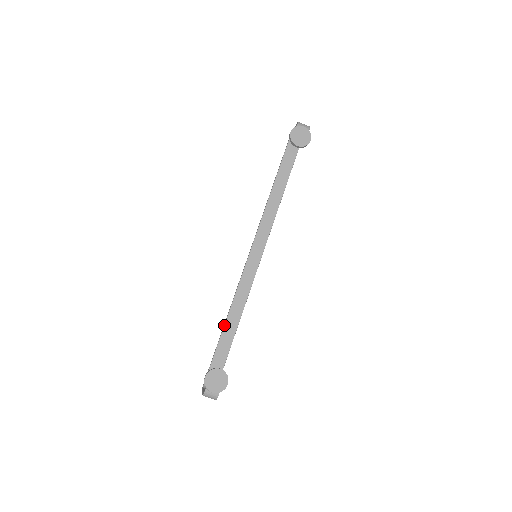
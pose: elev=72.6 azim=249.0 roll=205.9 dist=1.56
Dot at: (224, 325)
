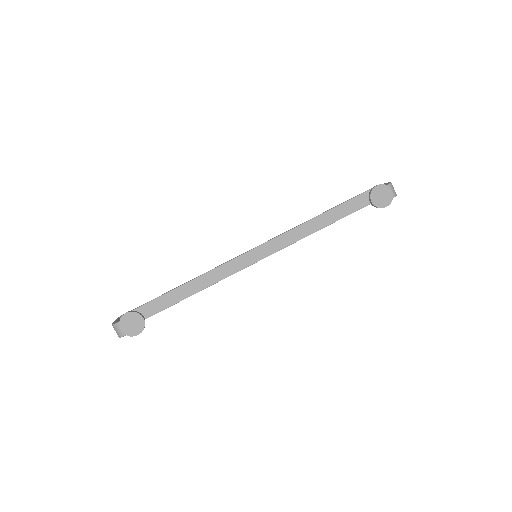
Dot at: (181, 285)
